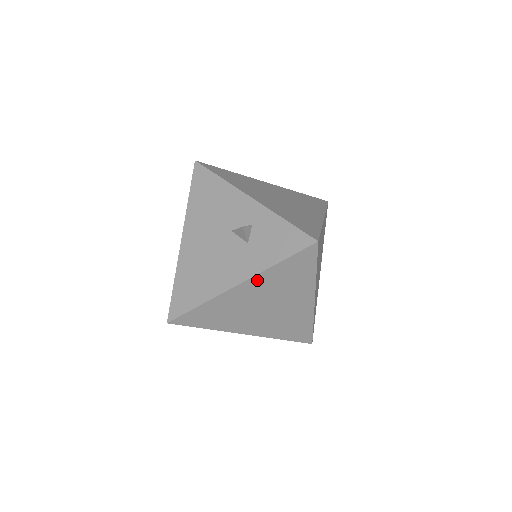
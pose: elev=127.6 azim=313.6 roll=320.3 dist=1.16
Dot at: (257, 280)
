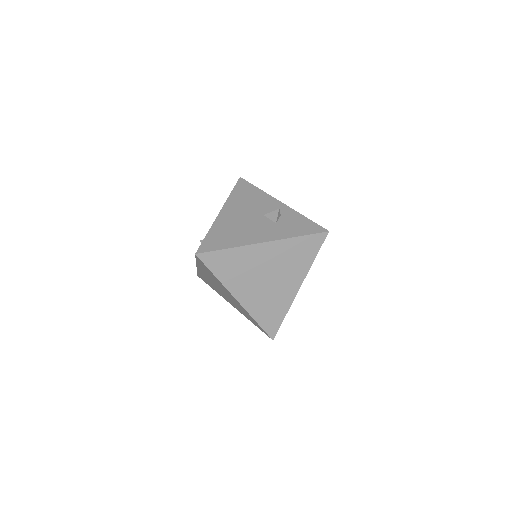
Dot at: (278, 245)
